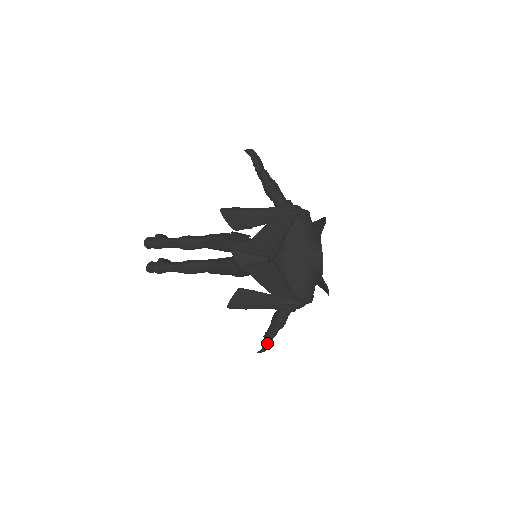
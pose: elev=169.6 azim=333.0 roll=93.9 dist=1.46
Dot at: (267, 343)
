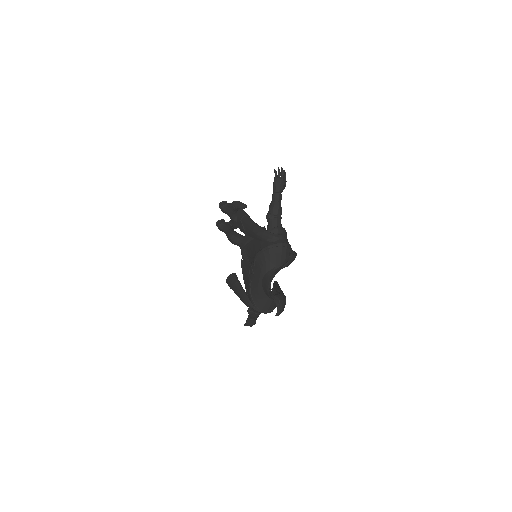
Dot at: (247, 322)
